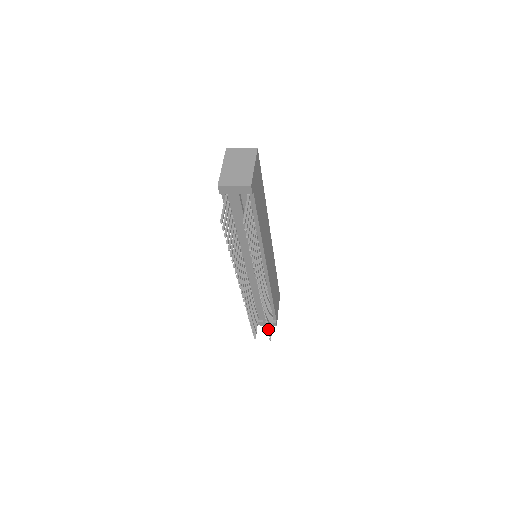
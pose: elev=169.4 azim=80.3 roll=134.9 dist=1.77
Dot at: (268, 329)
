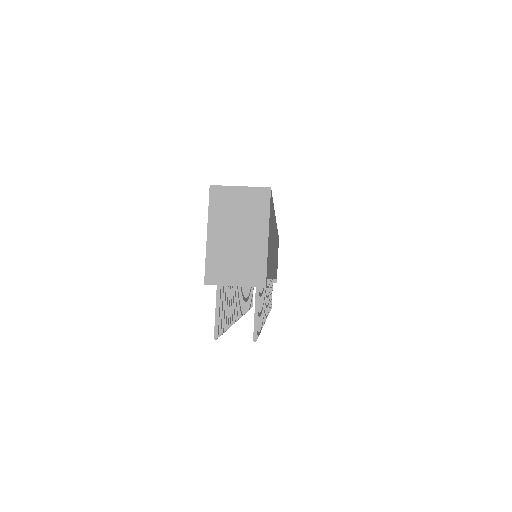
Dot at: (270, 310)
